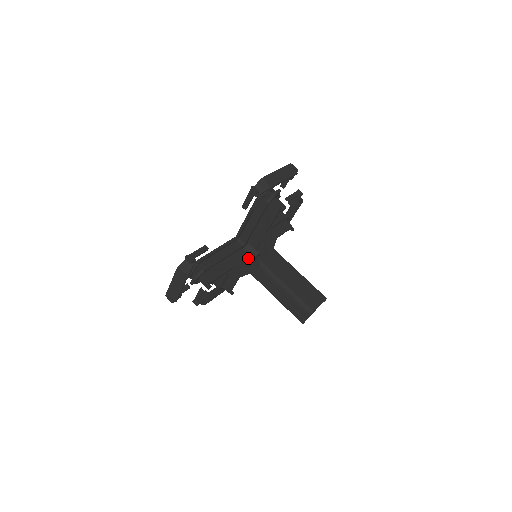
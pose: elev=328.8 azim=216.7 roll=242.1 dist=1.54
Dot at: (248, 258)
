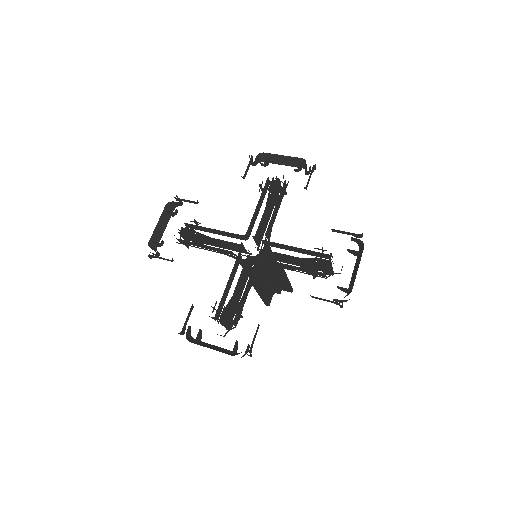
Dot at: (245, 253)
